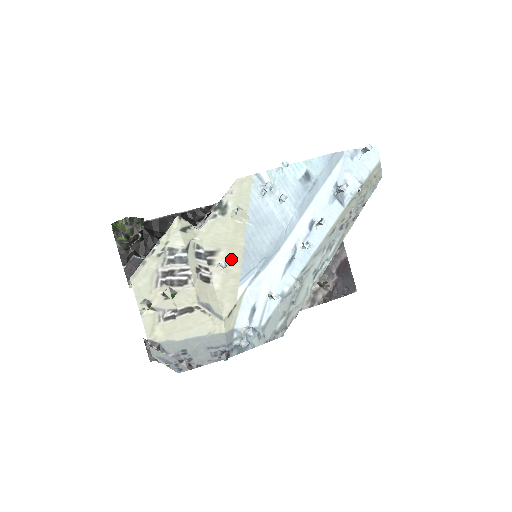
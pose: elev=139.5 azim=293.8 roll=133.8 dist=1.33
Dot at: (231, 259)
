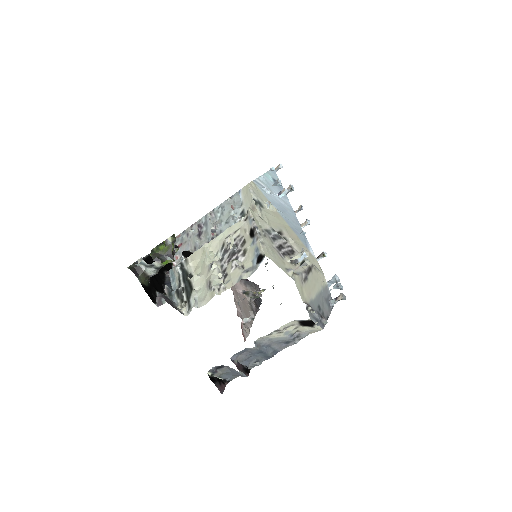
Dot at: (291, 235)
